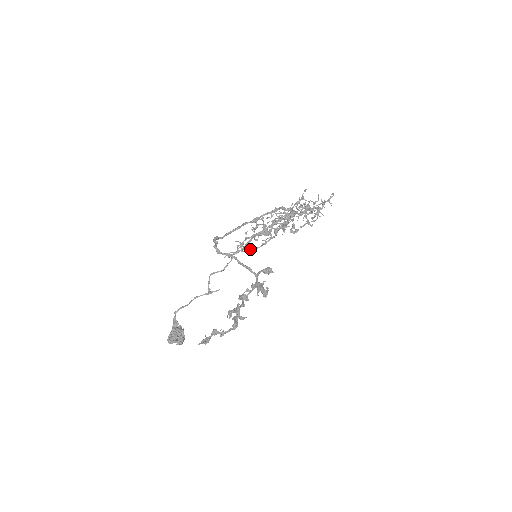
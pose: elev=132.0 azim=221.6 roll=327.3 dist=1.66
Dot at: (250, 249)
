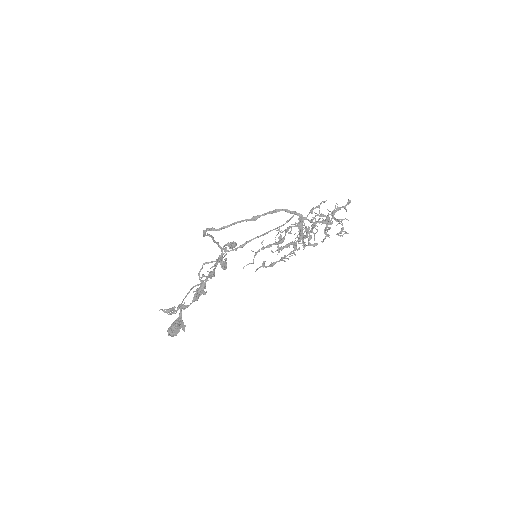
Dot at: (271, 264)
